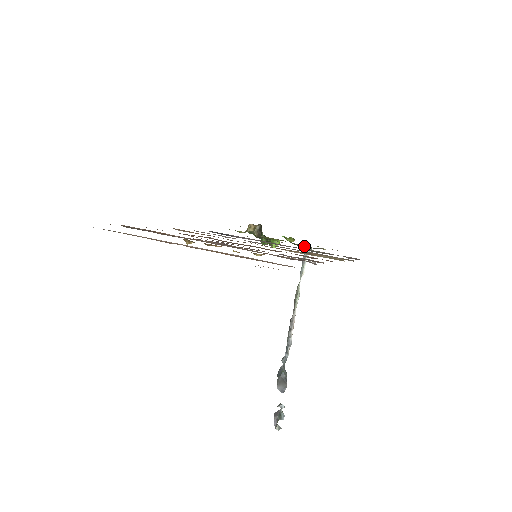
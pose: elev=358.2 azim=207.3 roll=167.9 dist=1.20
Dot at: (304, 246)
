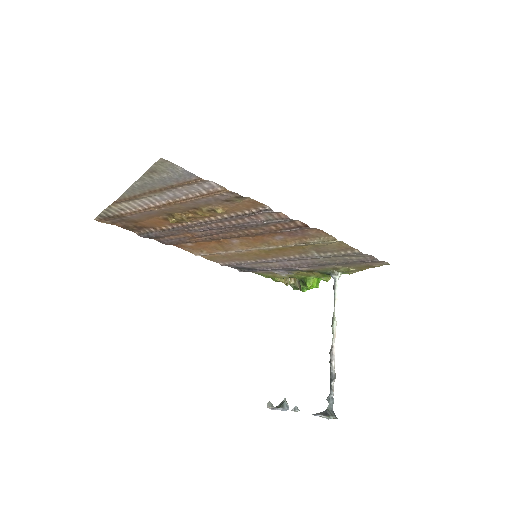
Dot at: (330, 272)
